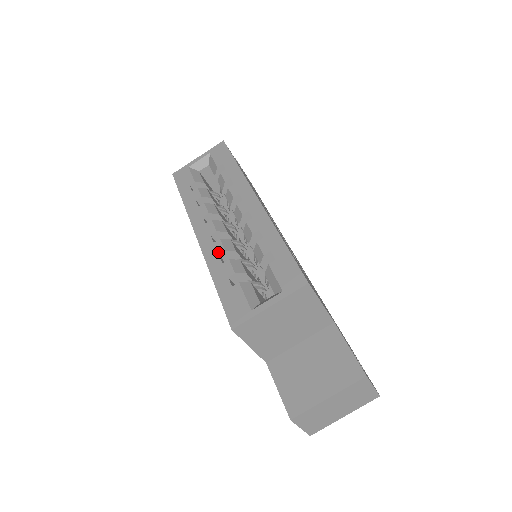
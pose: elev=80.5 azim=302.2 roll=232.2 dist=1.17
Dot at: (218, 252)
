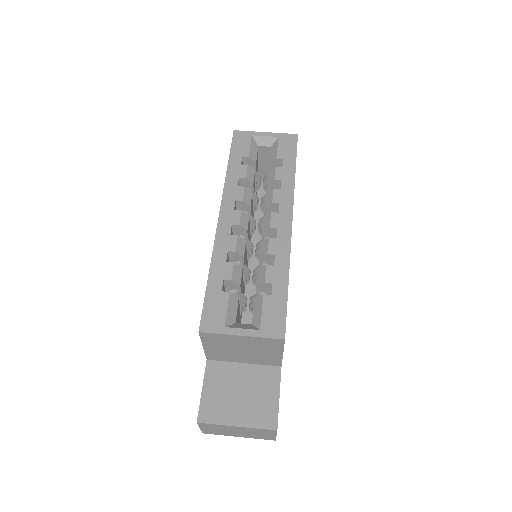
Dot at: (229, 247)
